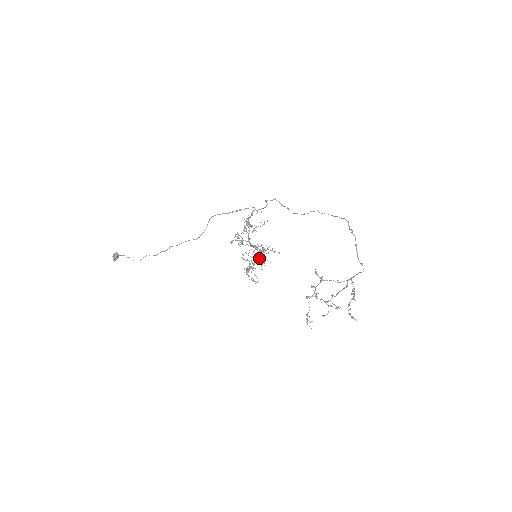
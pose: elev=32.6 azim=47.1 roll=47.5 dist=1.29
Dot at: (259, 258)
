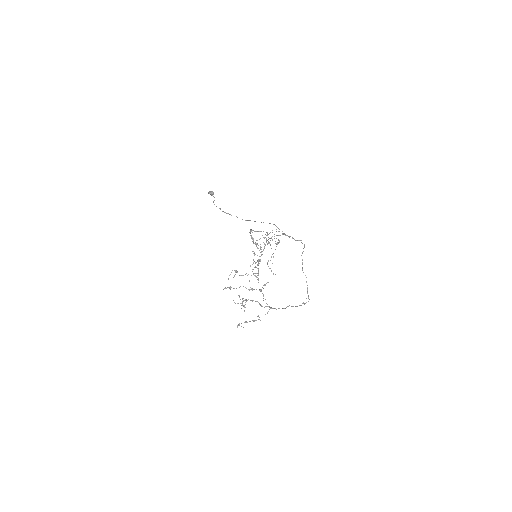
Dot at: (254, 261)
